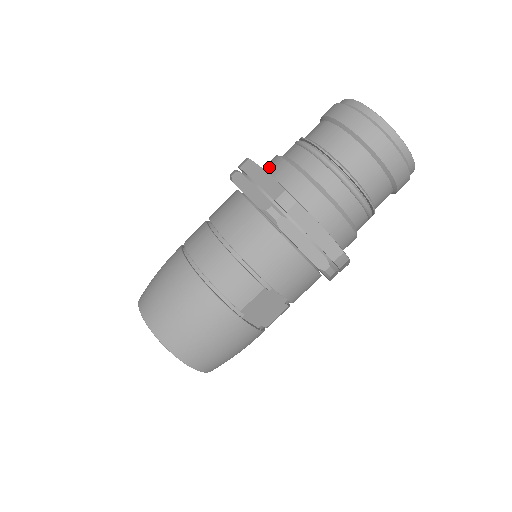
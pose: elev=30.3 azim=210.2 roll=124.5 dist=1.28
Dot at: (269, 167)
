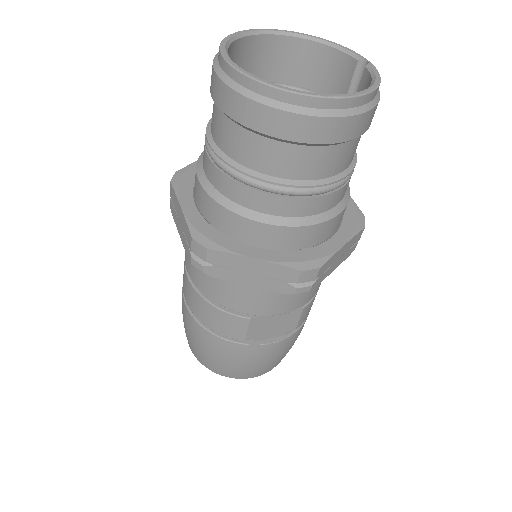
Dot at: occluded
